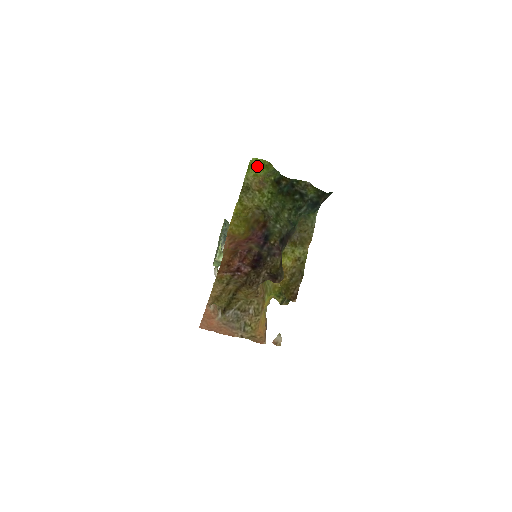
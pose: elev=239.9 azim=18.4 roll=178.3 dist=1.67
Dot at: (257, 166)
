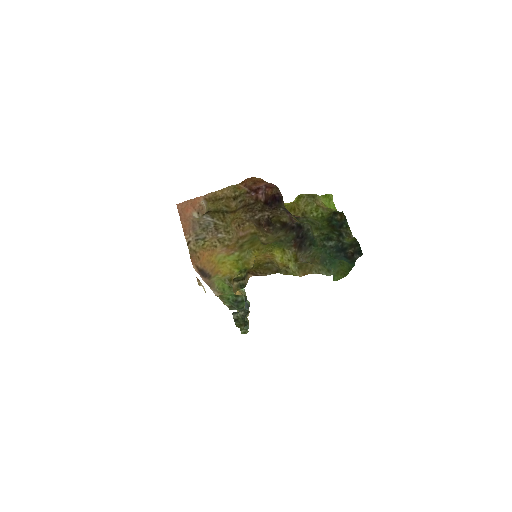
Dot at: (330, 206)
